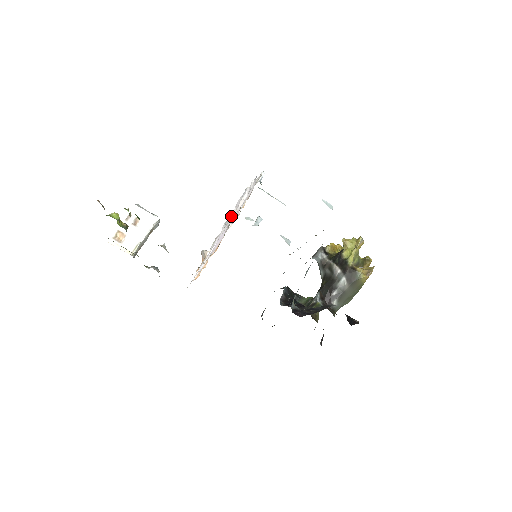
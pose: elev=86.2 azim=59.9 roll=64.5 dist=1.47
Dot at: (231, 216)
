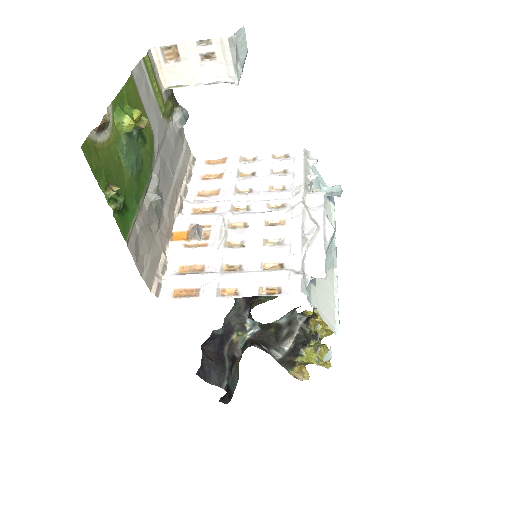
Dot at: (295, 191)
